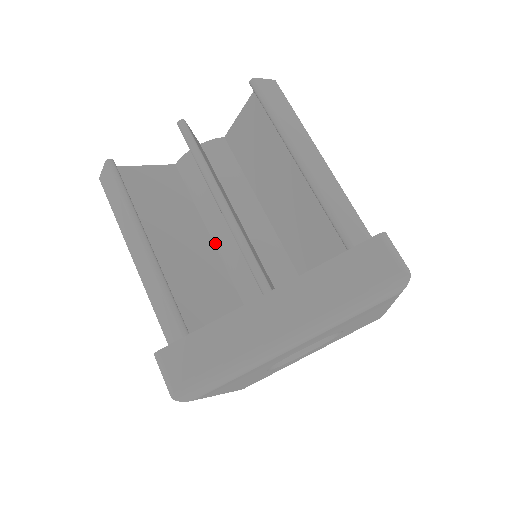
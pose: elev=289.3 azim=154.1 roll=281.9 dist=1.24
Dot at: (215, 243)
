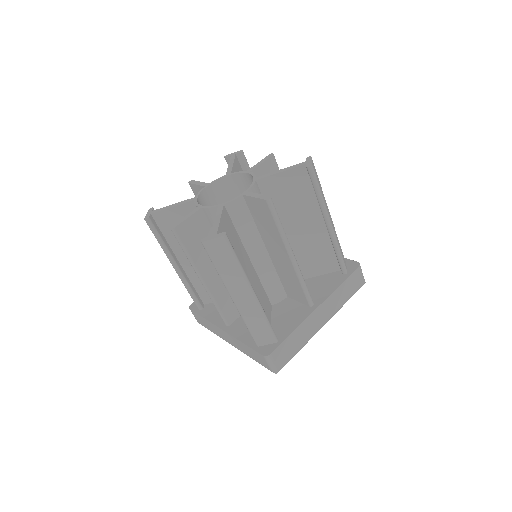
Dot at: (253, 263)
